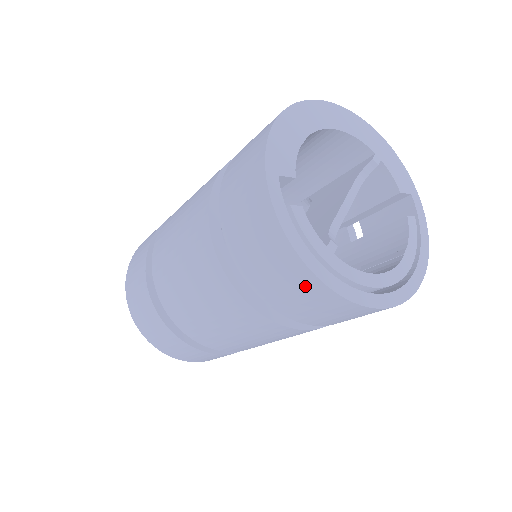
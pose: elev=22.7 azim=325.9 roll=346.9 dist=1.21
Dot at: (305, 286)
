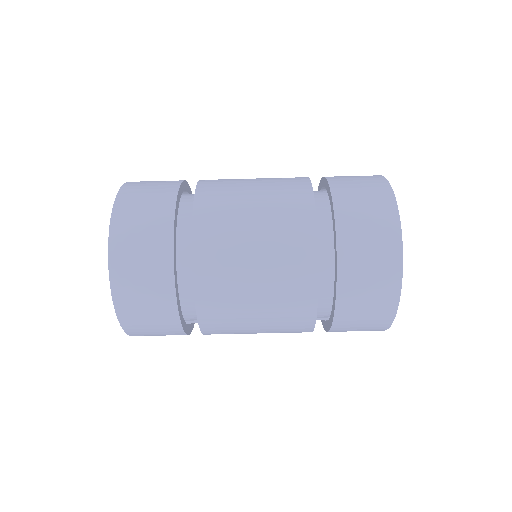
Dot at: (377, 189)
